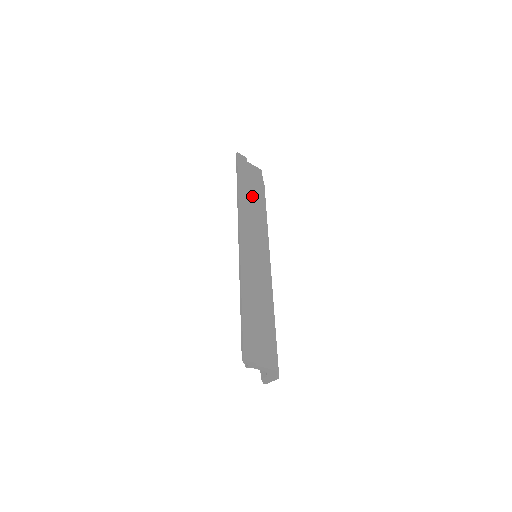
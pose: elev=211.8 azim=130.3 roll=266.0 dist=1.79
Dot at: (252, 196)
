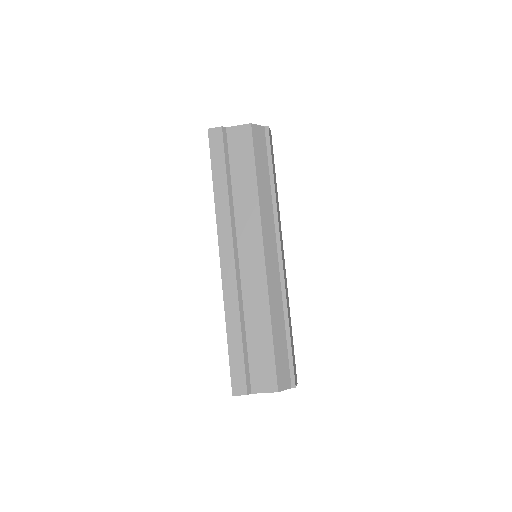
Dot at: (237, 180)
